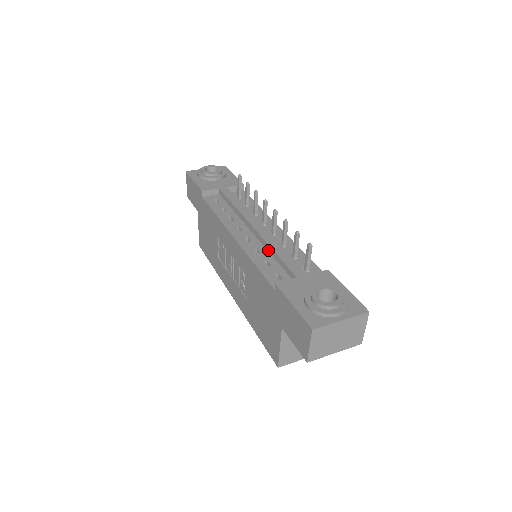
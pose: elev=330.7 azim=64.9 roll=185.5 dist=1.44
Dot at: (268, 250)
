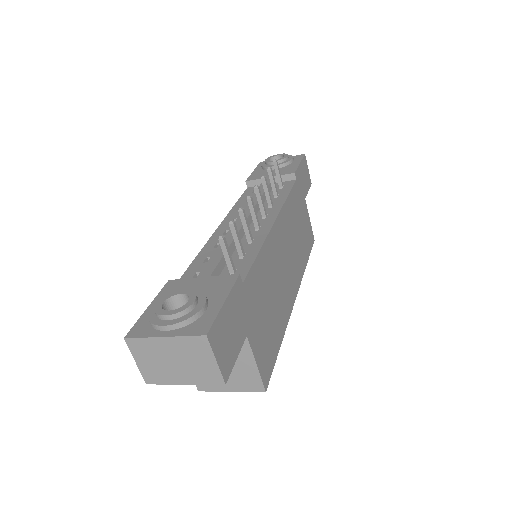
Dot at: occluded
